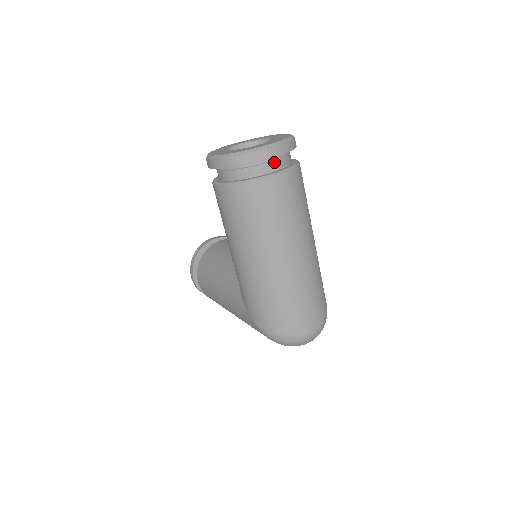
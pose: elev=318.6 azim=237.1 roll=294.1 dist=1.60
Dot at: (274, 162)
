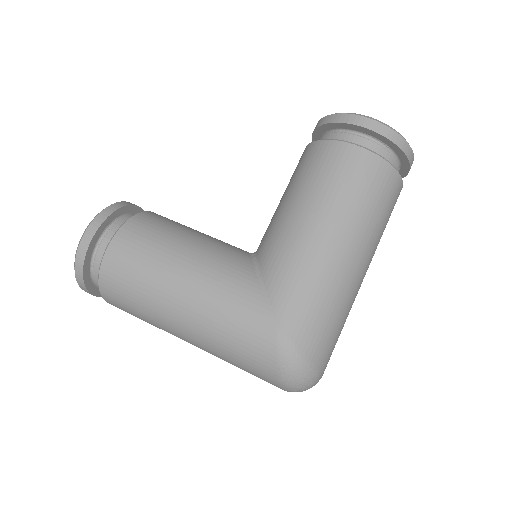
Dot at: occluded
